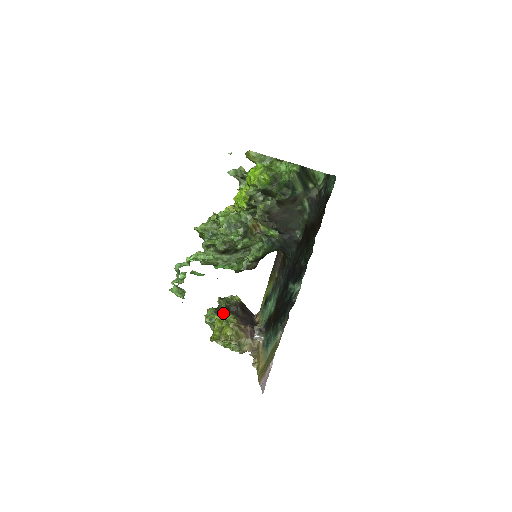
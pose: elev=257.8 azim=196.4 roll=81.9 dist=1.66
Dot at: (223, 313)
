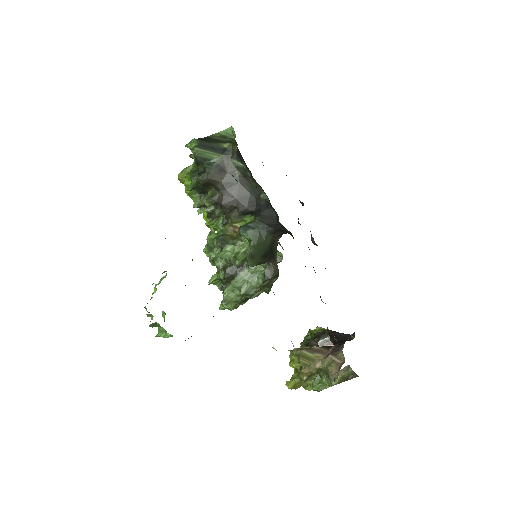
Dot at: occluded
